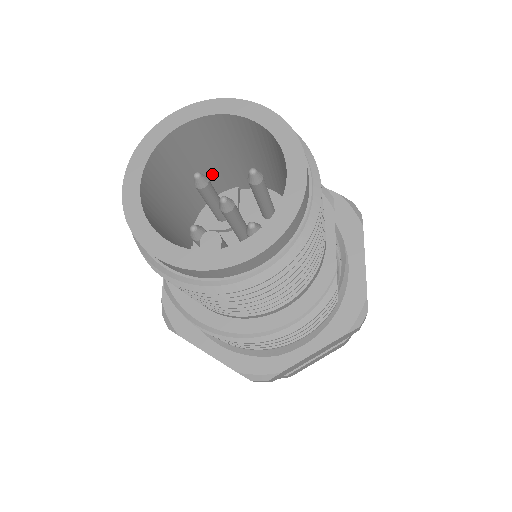
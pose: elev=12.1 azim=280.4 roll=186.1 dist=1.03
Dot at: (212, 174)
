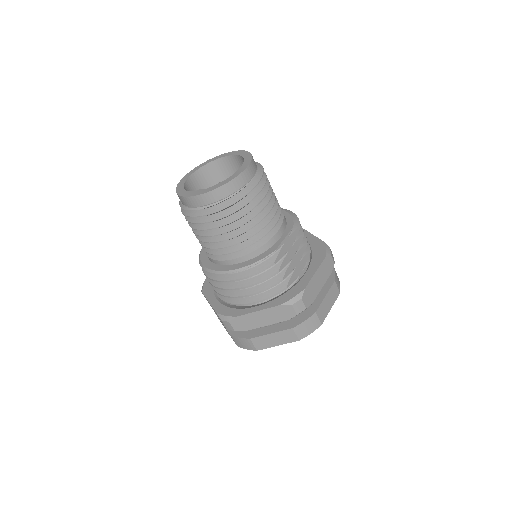
Dot at: occluded
